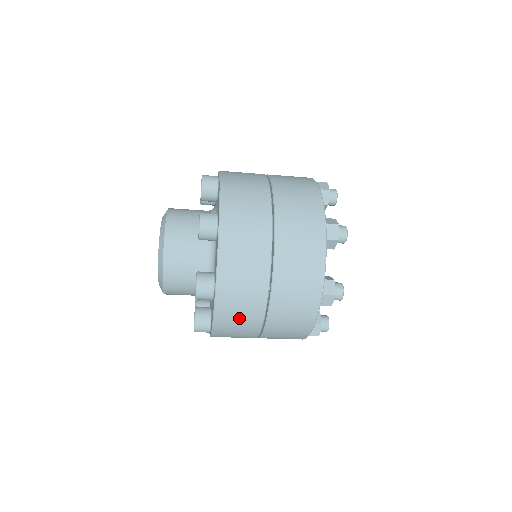
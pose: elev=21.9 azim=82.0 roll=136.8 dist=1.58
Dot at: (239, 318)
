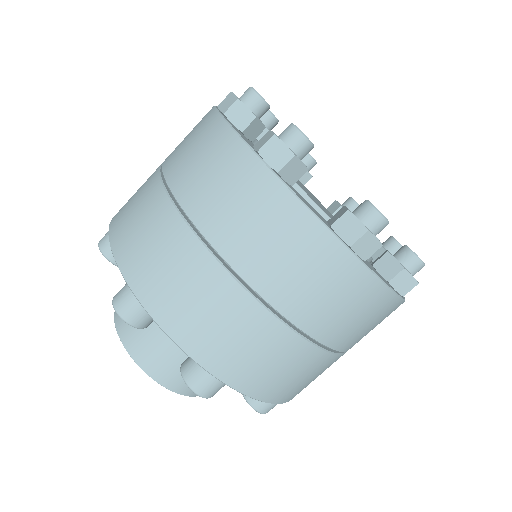
Dot at: (282, 372)
